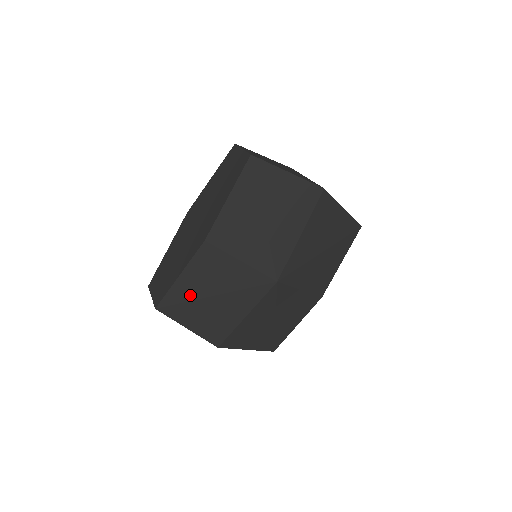
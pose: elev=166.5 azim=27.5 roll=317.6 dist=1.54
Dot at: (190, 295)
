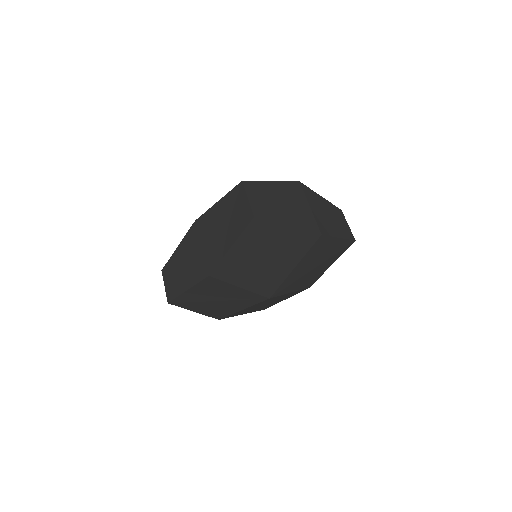
Dot at: (196, 299)
